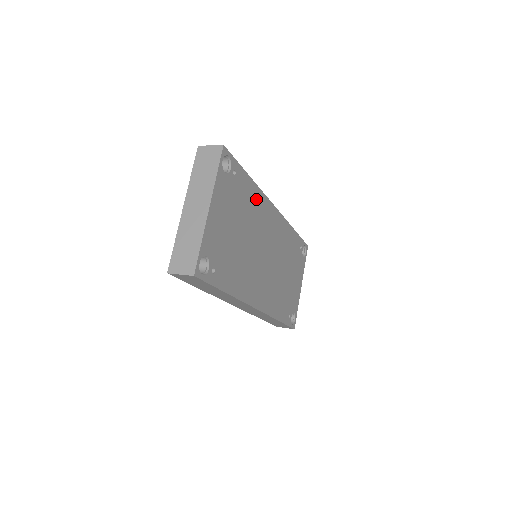
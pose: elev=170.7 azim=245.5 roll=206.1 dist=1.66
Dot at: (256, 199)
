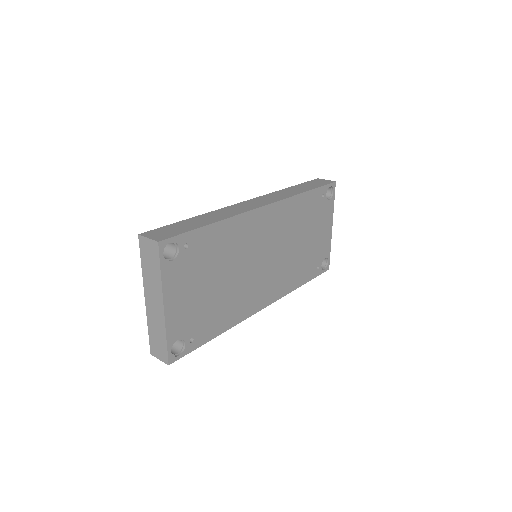
Dot at: (230, 231)
